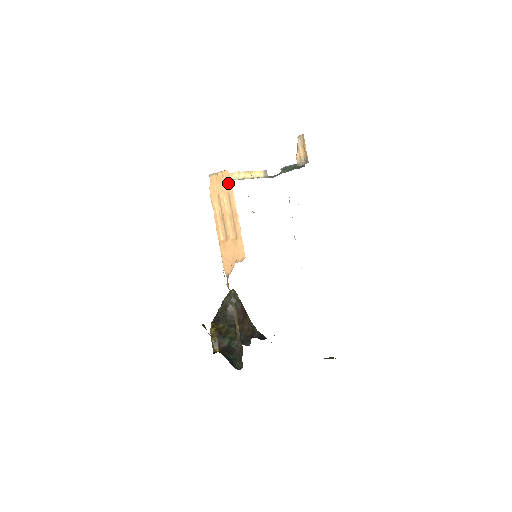
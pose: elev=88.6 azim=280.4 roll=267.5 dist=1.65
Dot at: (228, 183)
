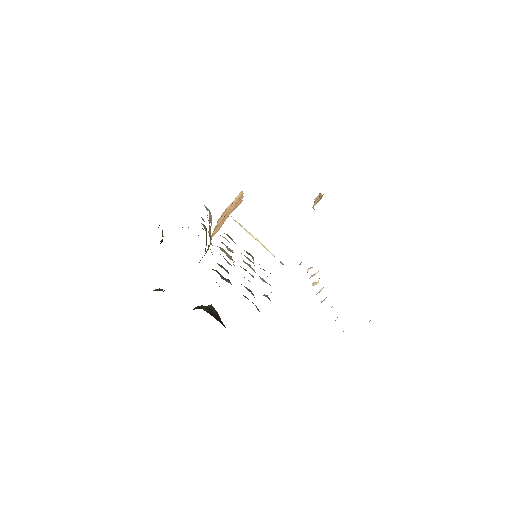
Dot at: (239, 196)
